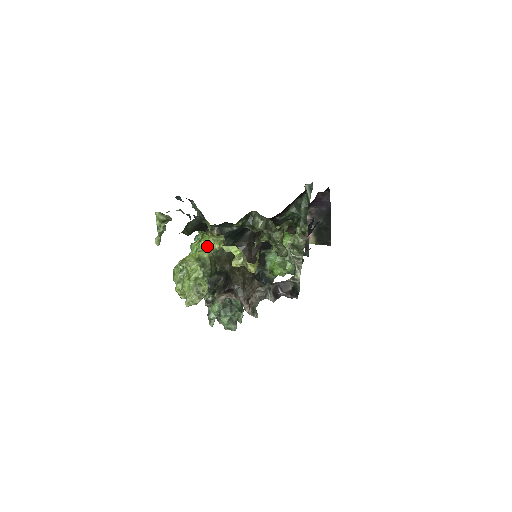
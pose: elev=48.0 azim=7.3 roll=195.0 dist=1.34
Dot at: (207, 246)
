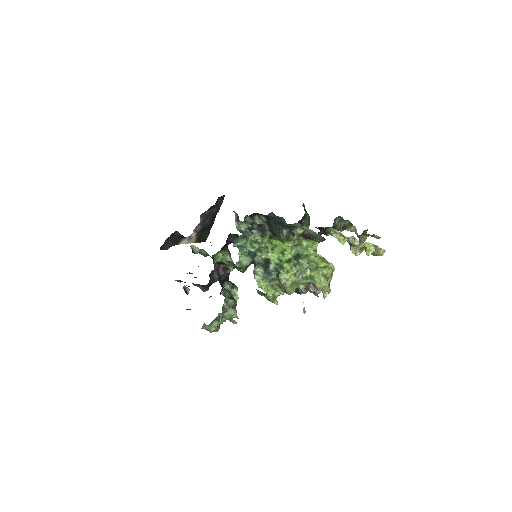
Dot at: (309, 249)
